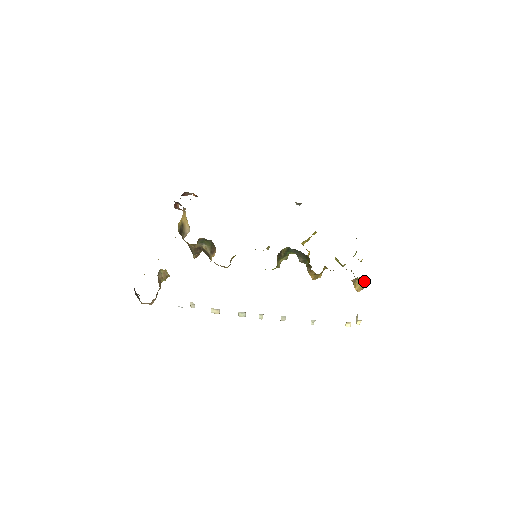
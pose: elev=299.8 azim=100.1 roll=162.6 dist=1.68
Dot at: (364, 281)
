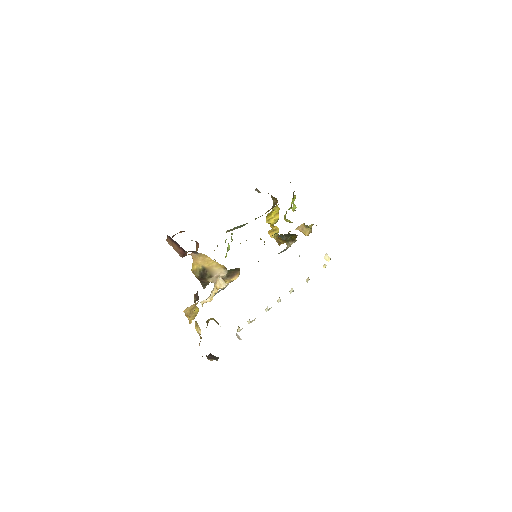
Dot at: occluded
